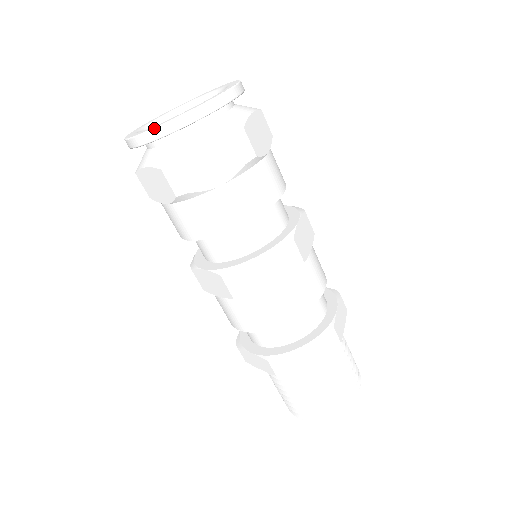
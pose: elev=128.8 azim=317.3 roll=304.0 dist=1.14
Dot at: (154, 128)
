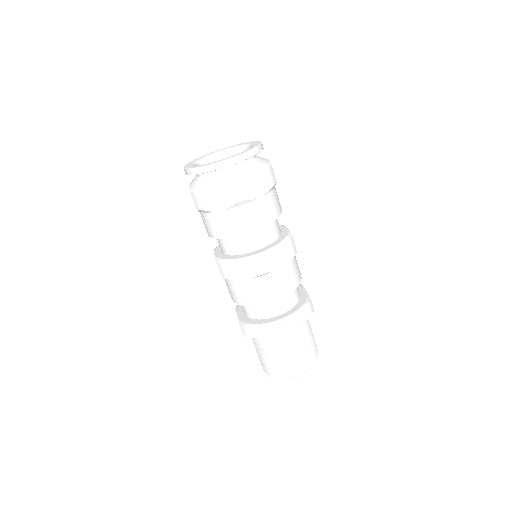
Dot at: (190, 169)
